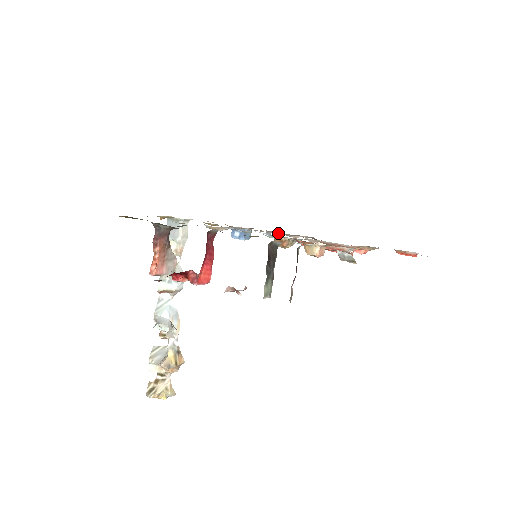
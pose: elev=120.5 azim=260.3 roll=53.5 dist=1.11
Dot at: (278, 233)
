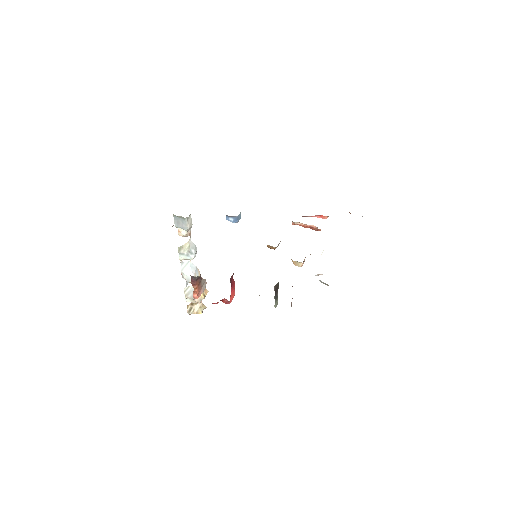
Dot at: occluded
